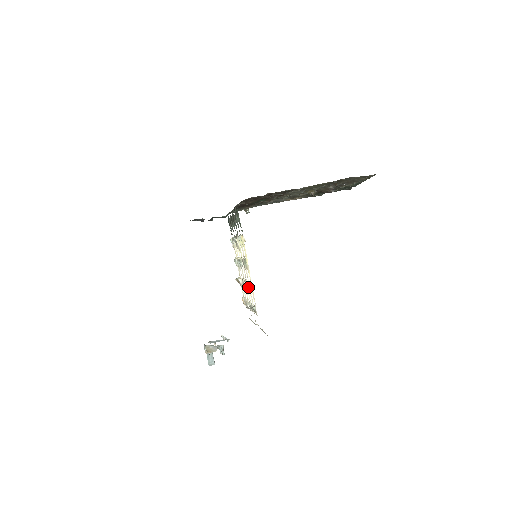
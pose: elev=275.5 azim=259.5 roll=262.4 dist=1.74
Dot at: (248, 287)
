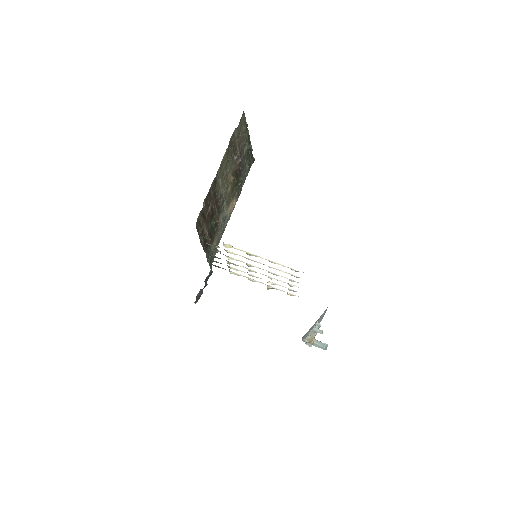
Dot at: occluded
